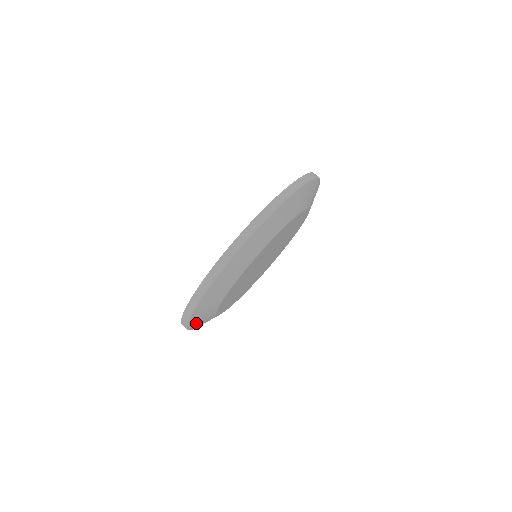
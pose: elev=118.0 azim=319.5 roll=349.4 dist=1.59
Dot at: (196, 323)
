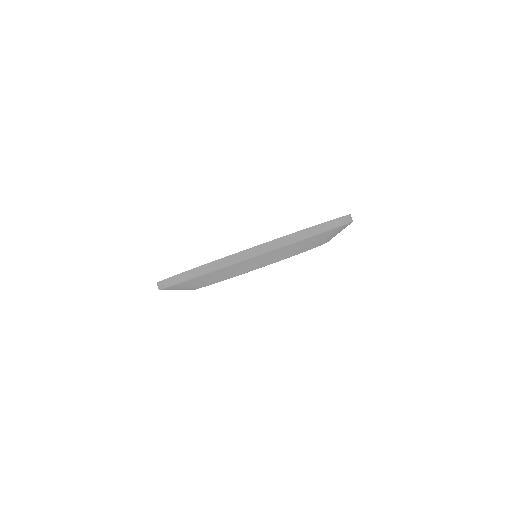
Dot at: (177, 287)
